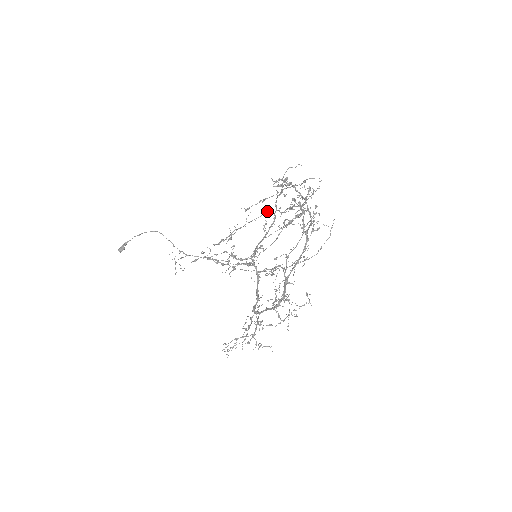
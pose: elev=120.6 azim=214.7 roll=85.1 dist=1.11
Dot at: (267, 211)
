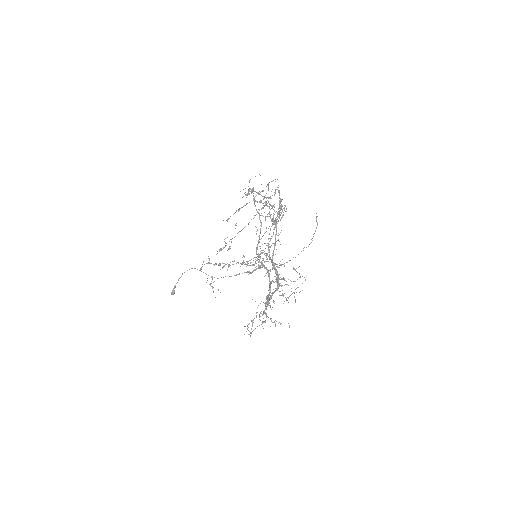
Dot at: occluded
